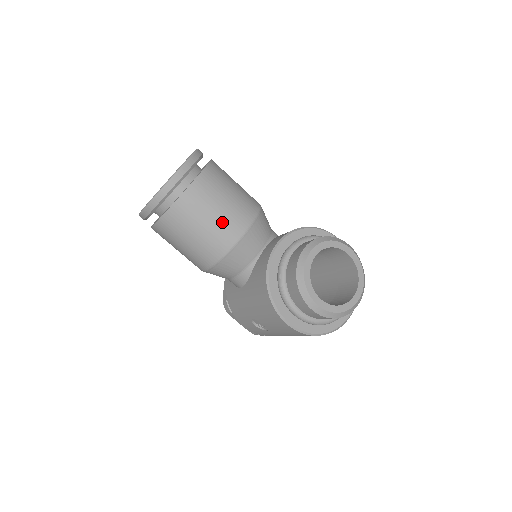
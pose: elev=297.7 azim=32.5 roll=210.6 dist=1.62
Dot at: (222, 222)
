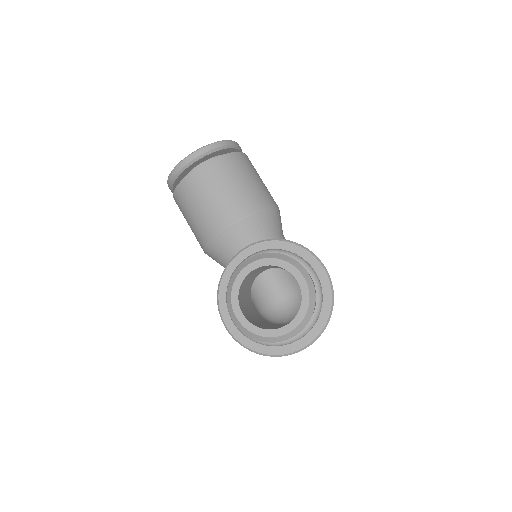
Dot at: (210, 211)
